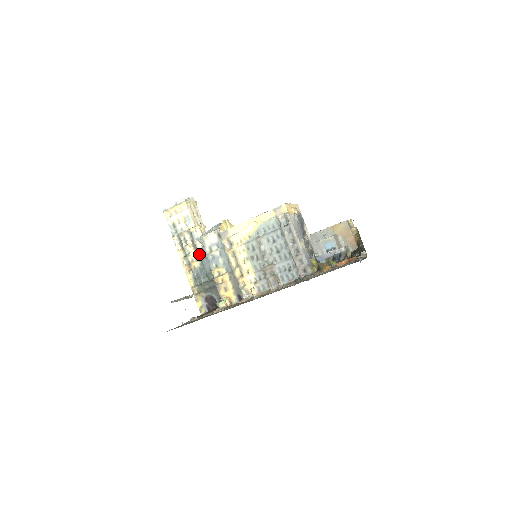
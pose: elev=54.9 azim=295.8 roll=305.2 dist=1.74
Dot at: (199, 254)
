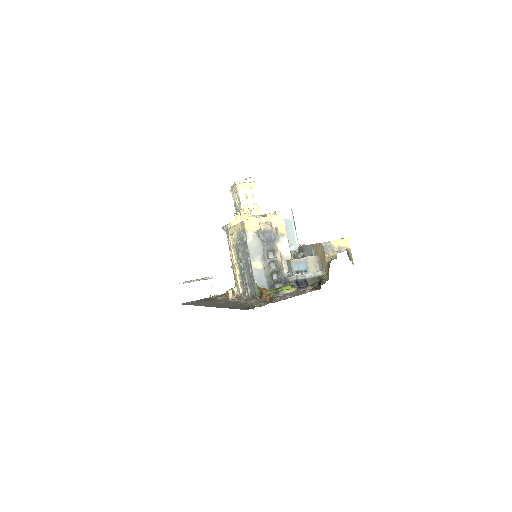
Dot at: occluded
